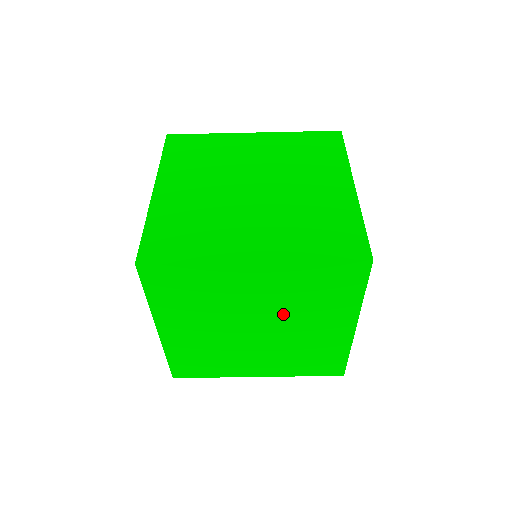
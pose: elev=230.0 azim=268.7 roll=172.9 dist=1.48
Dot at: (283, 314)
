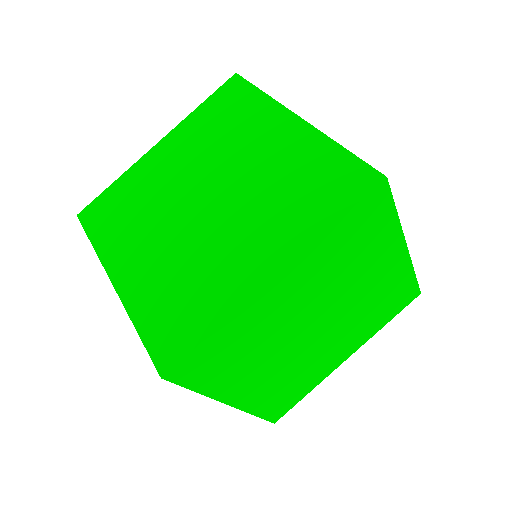
Dot at: (334, 295)
